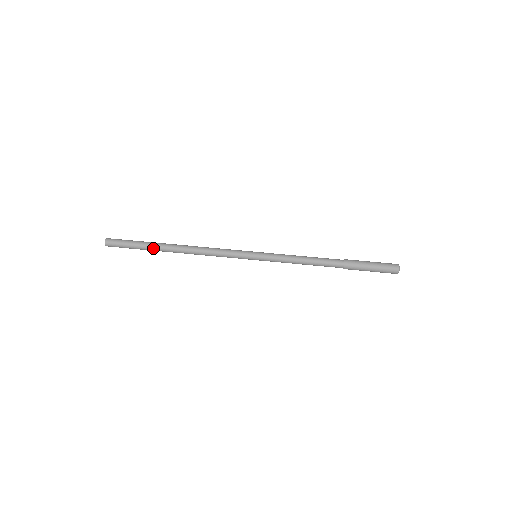
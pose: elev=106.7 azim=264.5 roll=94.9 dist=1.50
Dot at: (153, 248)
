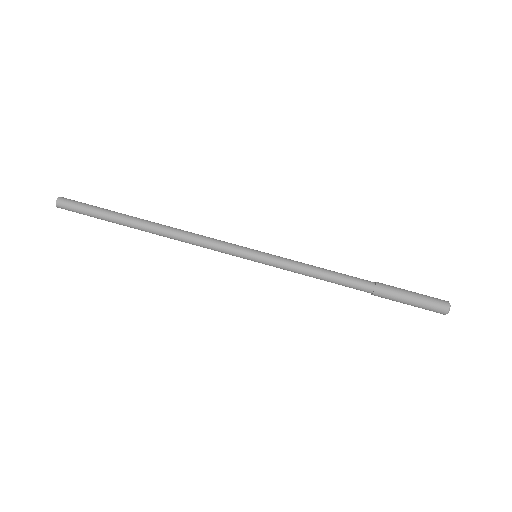
Dot at: (119, 219)
